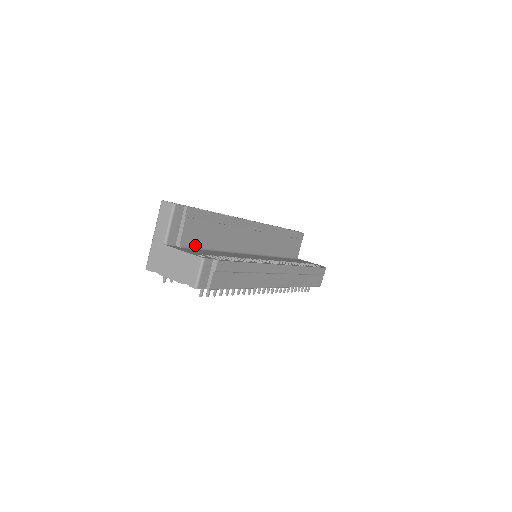
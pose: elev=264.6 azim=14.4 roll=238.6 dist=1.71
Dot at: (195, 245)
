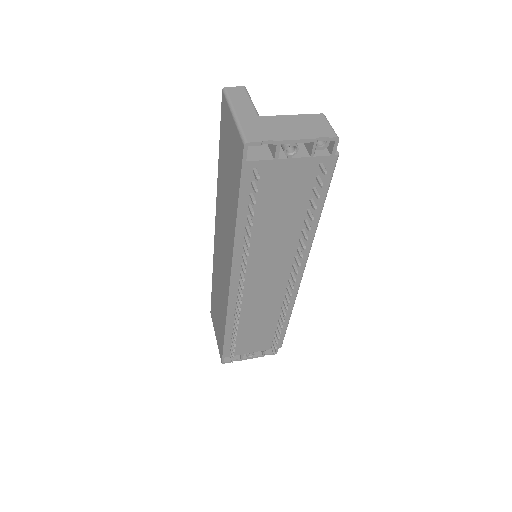
Dot at: occluded
